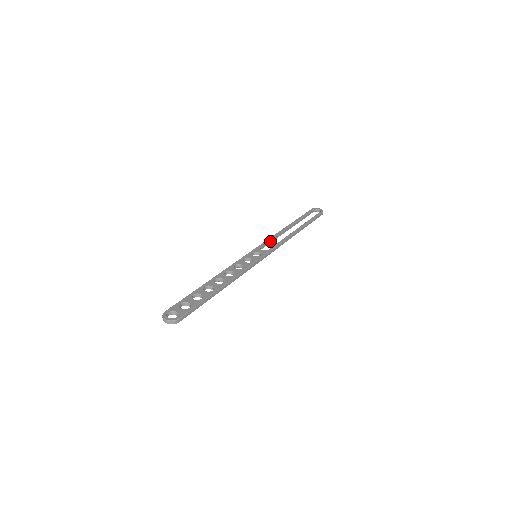
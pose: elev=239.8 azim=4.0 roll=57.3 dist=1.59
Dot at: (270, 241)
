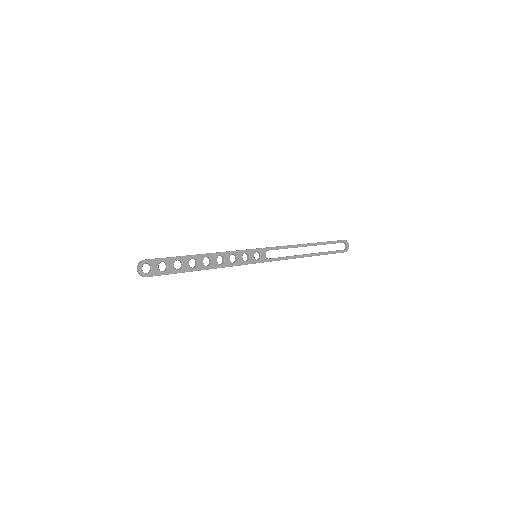
Dot at: occluded
